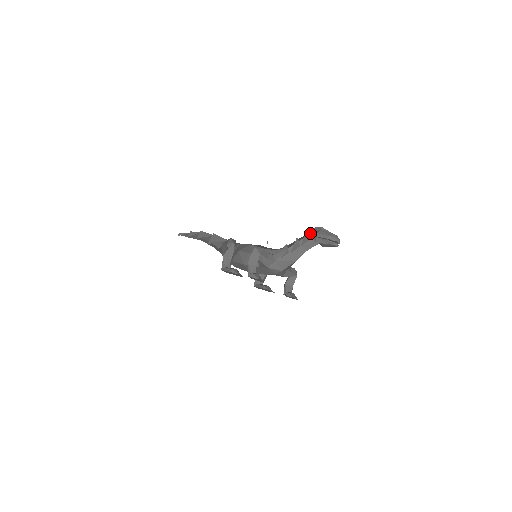
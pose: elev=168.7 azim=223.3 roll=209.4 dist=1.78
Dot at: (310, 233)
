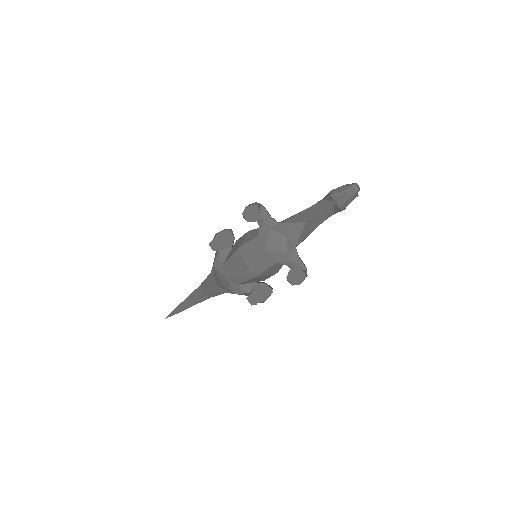
Dot at: (324, 198)
